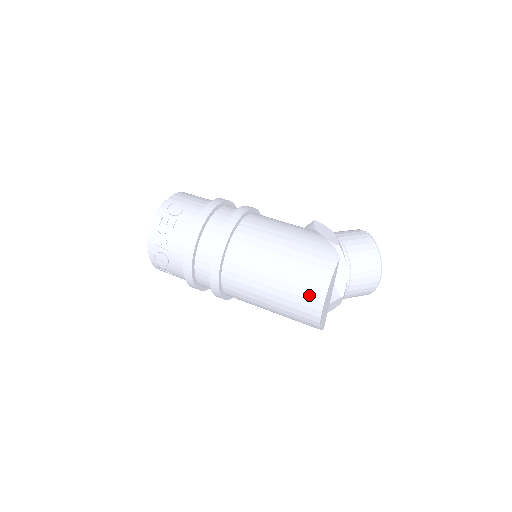
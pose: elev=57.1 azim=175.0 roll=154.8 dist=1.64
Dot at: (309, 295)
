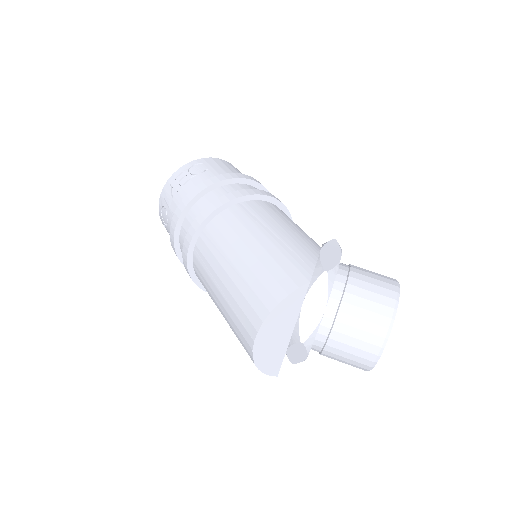
Dot at: (249, 312)
